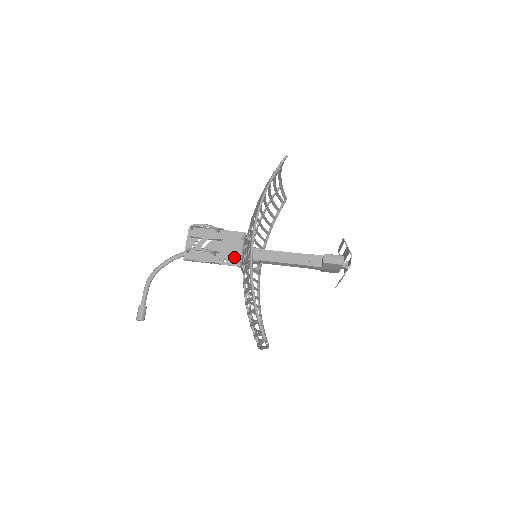
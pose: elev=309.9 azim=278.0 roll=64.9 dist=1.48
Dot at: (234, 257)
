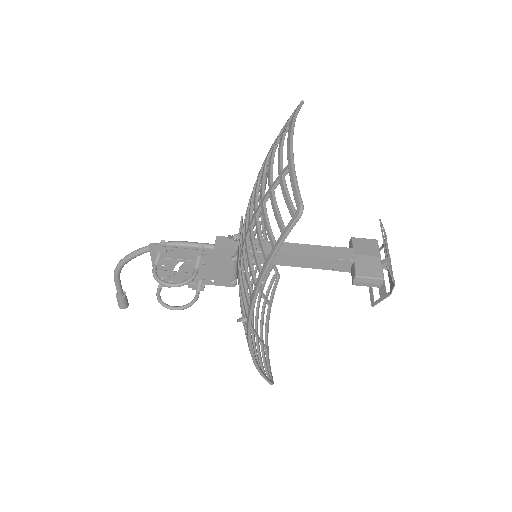
Dot at: (225, 278)
